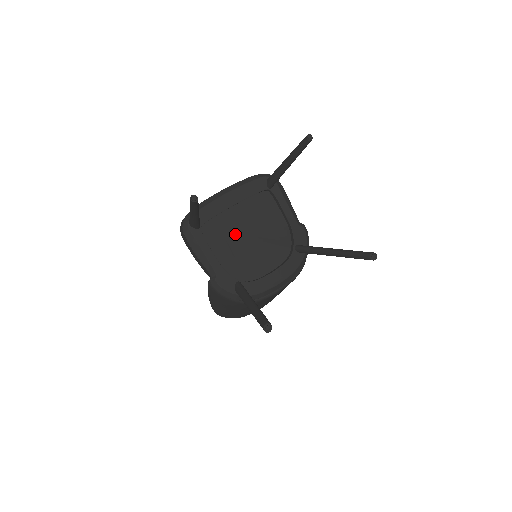
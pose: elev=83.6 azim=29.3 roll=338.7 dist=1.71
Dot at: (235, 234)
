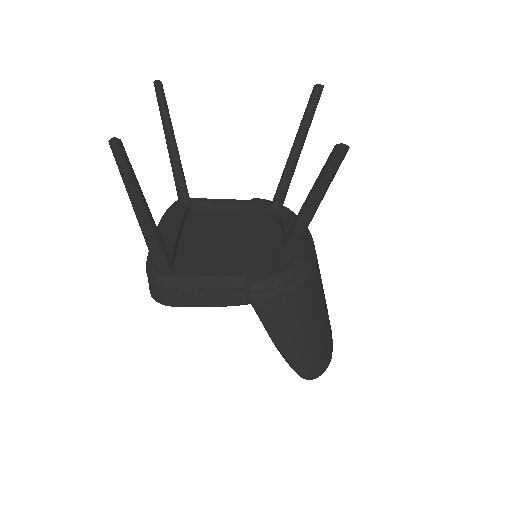
Dot at: (212, 249)
